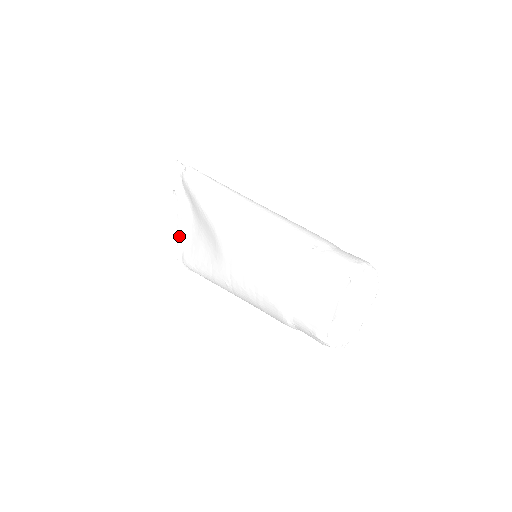
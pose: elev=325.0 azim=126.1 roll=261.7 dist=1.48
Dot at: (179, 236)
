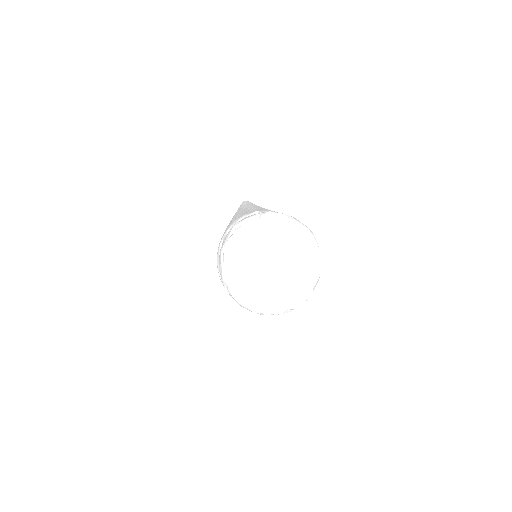
Dot at: occluded
